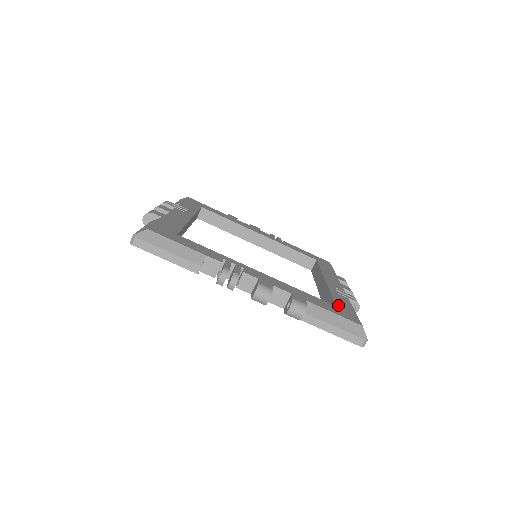
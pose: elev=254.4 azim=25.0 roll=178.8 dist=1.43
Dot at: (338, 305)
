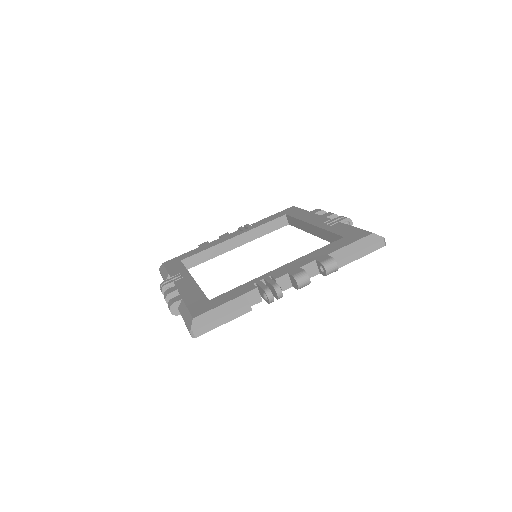
Dot at: (343, 235)
